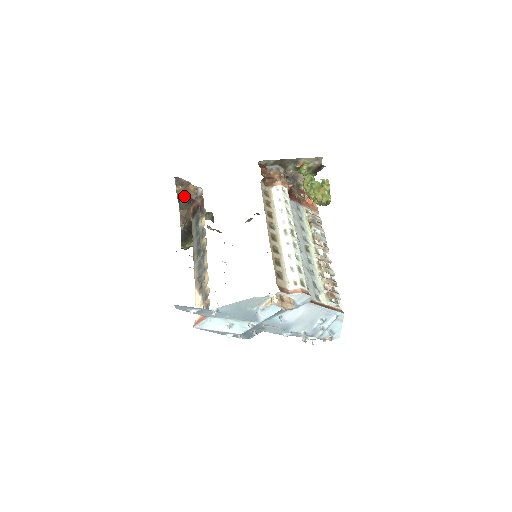
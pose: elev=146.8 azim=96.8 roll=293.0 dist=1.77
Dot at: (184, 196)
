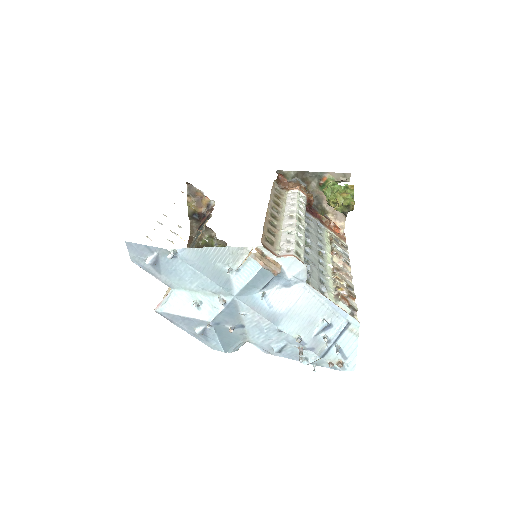
Dot at: (195, 210)
